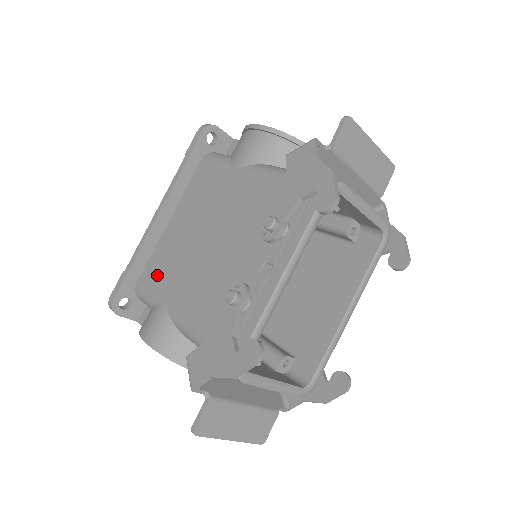
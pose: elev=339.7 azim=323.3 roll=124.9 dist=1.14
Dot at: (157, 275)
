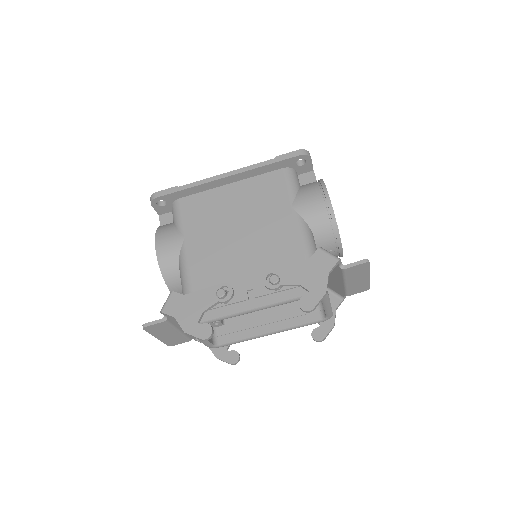
Dot at: (194, 212)
